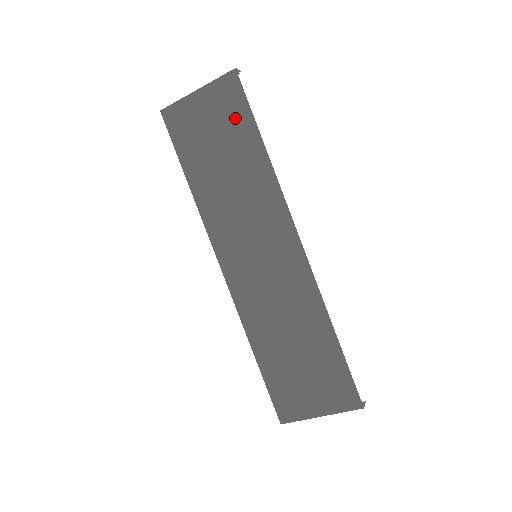
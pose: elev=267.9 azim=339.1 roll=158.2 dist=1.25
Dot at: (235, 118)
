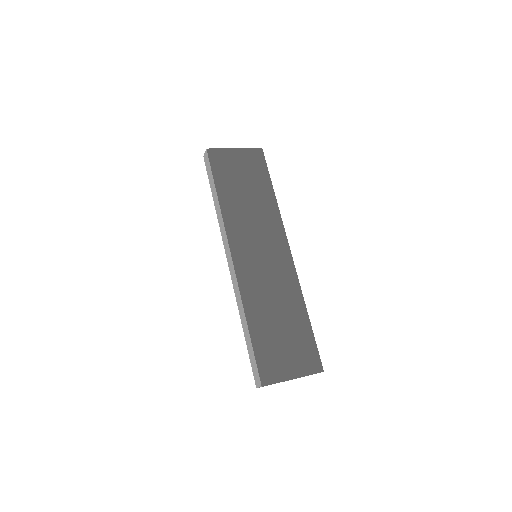
Dot at: (258, 171)
